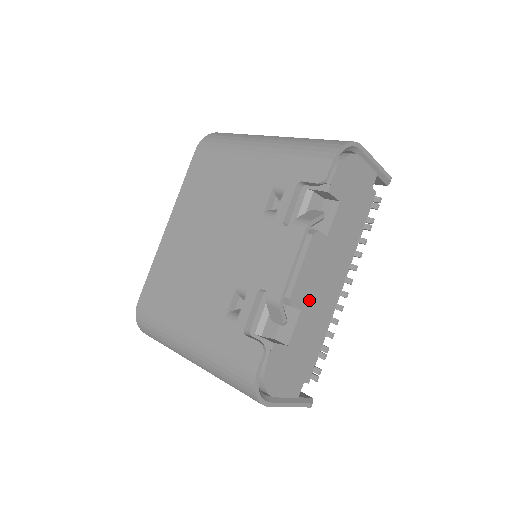
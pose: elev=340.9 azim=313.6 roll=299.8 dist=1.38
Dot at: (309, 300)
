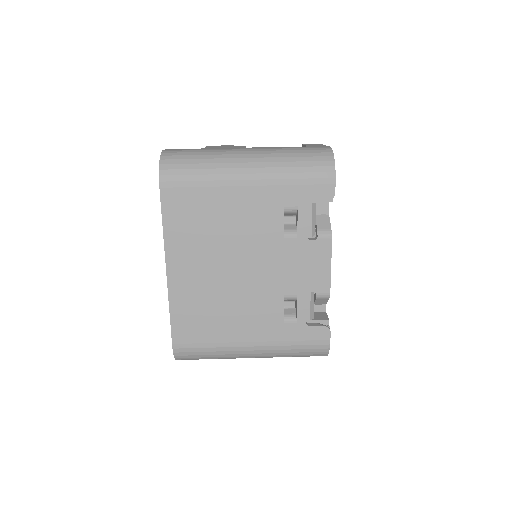
Dot at: occluded
